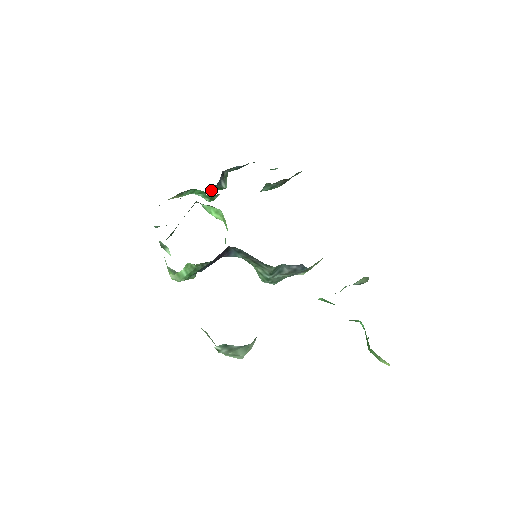
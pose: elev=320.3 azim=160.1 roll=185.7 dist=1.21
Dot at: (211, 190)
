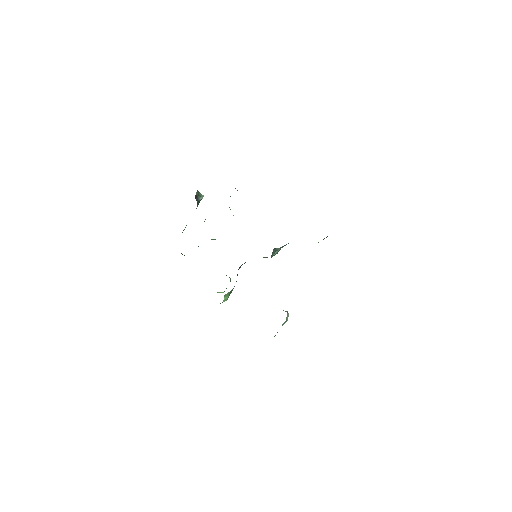
Dot at: occluded
